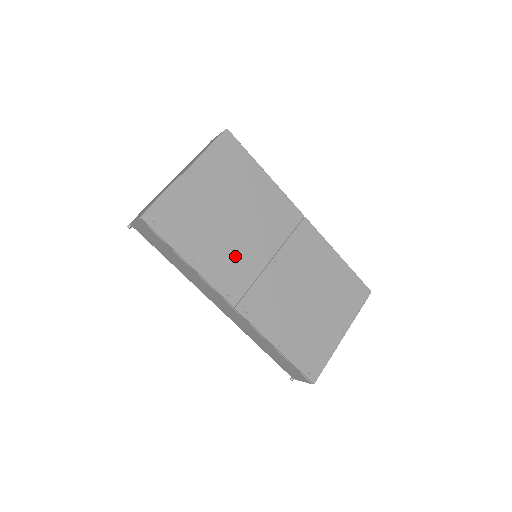
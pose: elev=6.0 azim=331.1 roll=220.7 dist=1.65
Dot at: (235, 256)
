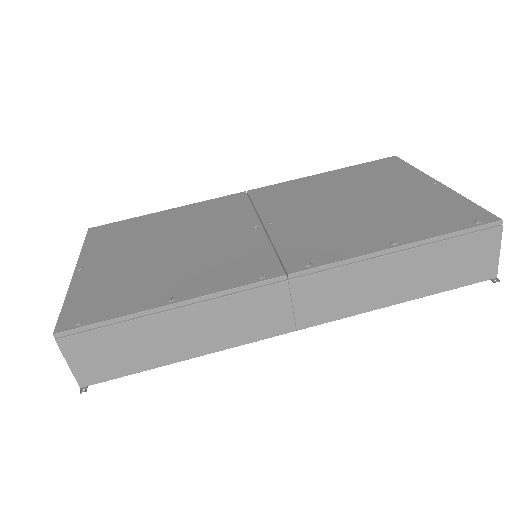
Dot at: (219, 256)
